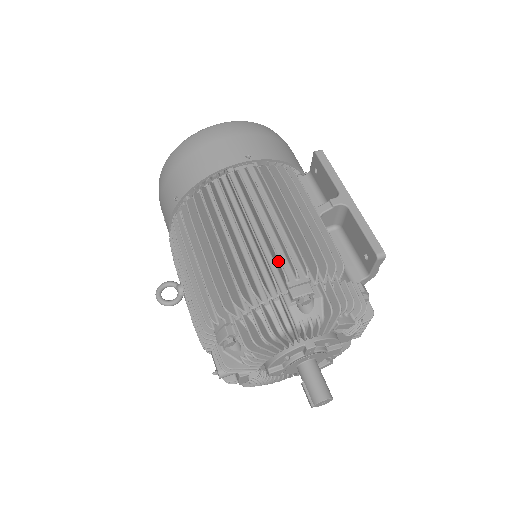
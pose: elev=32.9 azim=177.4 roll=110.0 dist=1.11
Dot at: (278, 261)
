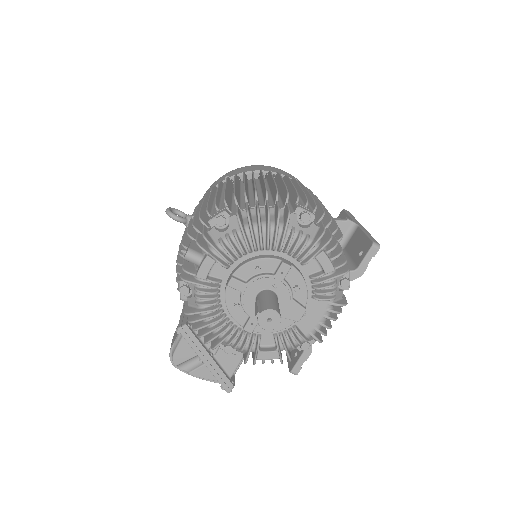
Dot at: (296, 192)
